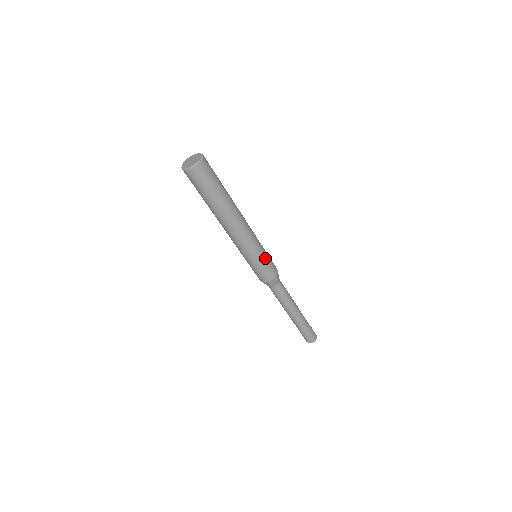
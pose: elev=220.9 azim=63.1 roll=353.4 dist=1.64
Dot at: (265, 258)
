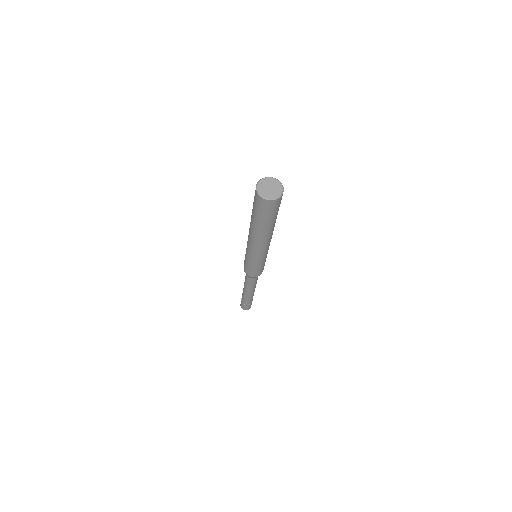
Dot at: (265, 261)
